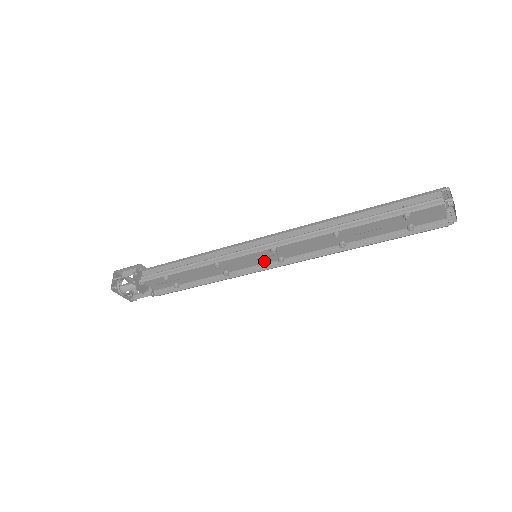
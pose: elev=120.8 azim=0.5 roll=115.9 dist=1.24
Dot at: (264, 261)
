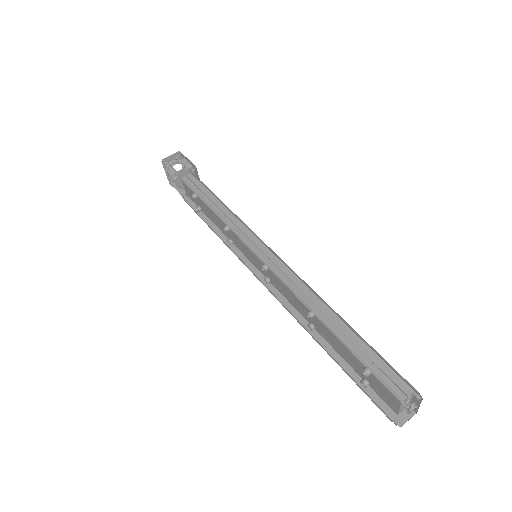
Dot at: (257, 266)
